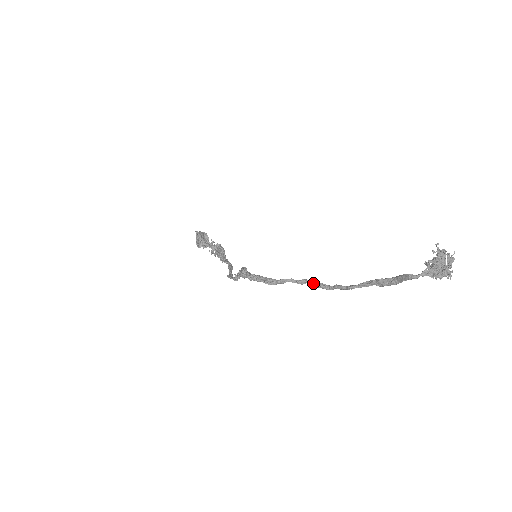
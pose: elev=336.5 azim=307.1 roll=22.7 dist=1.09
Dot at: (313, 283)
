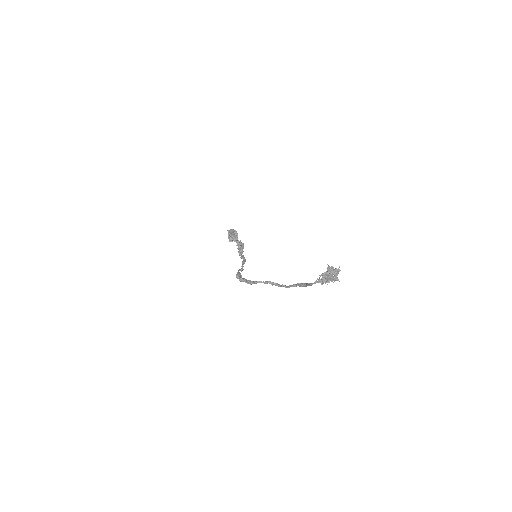
Dot at: (272, 283)
